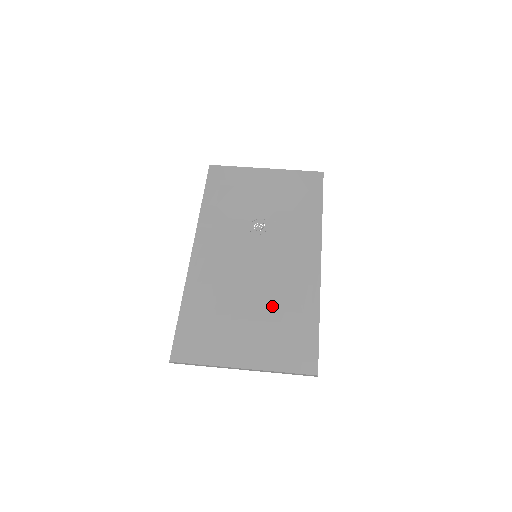
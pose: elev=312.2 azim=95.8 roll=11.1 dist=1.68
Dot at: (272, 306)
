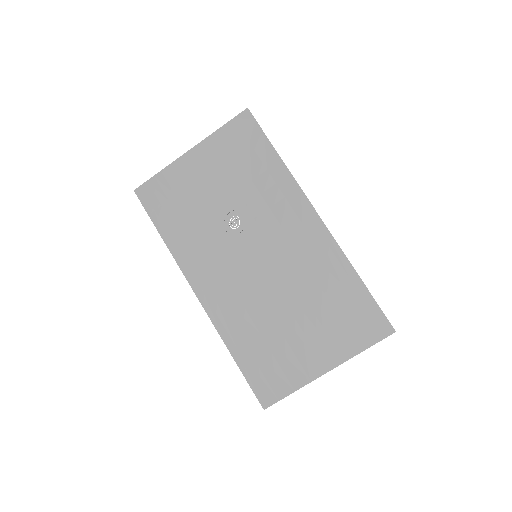
Dot at: (309, 296)
